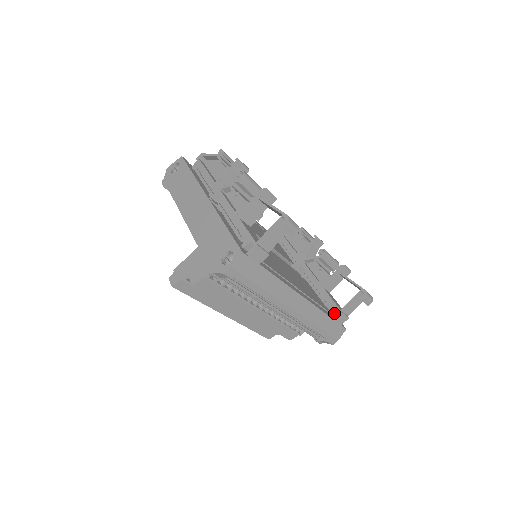
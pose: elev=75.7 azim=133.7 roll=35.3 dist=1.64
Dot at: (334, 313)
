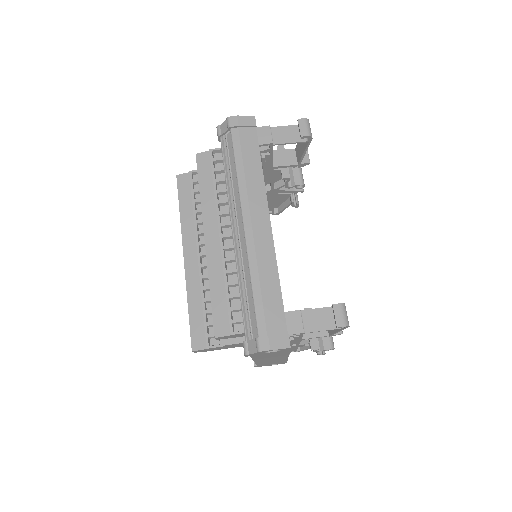
Dot at: occluded
